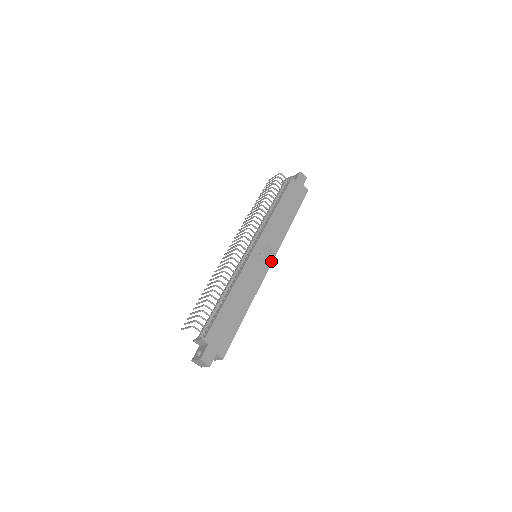
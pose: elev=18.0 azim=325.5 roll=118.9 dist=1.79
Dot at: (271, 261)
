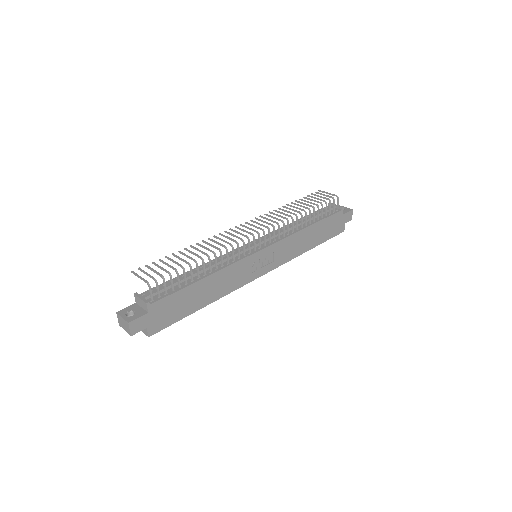
Dot at: (265, 273)
